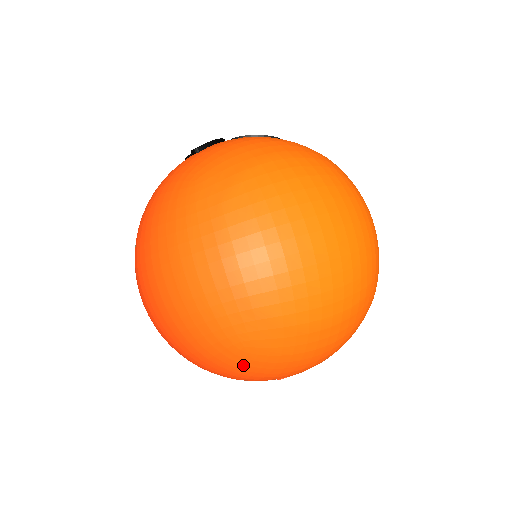
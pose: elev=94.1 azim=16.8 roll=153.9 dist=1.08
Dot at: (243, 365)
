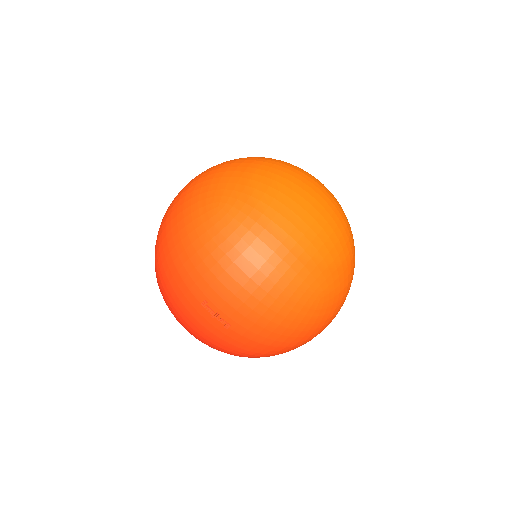
Dot at: (203, 228)
